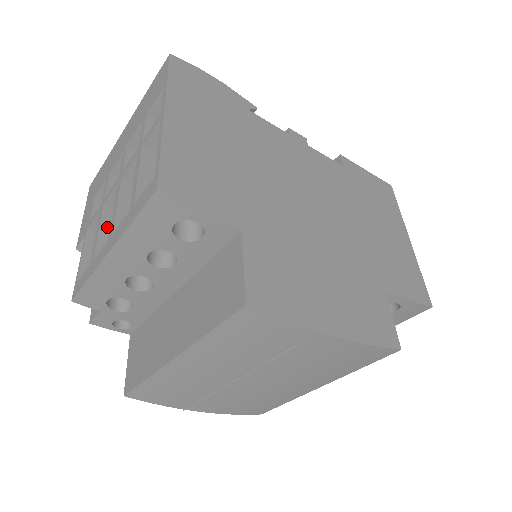
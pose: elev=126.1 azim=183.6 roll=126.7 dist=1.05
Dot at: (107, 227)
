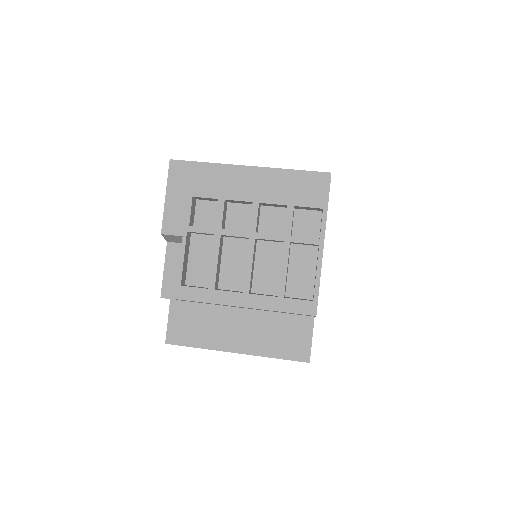
Dot at: (220, 256)
